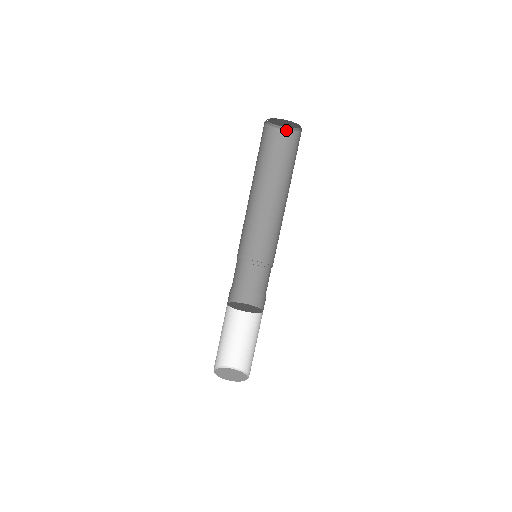
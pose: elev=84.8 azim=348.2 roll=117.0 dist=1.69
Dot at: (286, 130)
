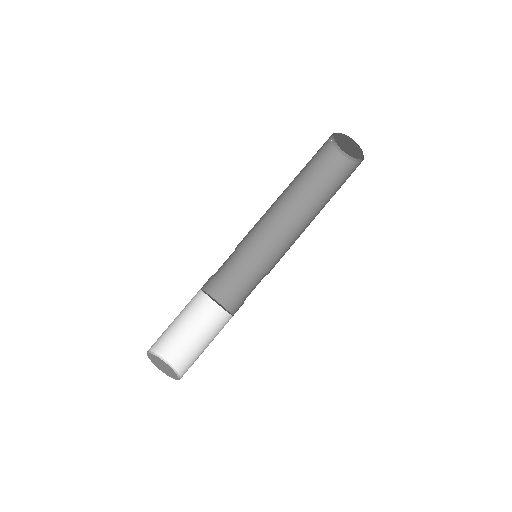
Dot at: (337, 149)
